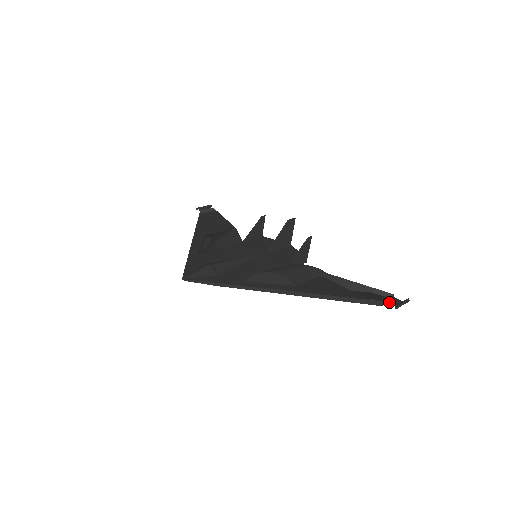
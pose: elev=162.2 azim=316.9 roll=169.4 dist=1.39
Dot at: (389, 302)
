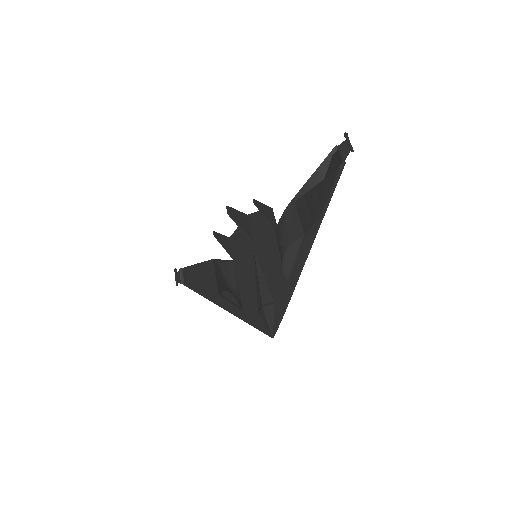
Dot at: (344, 154)
